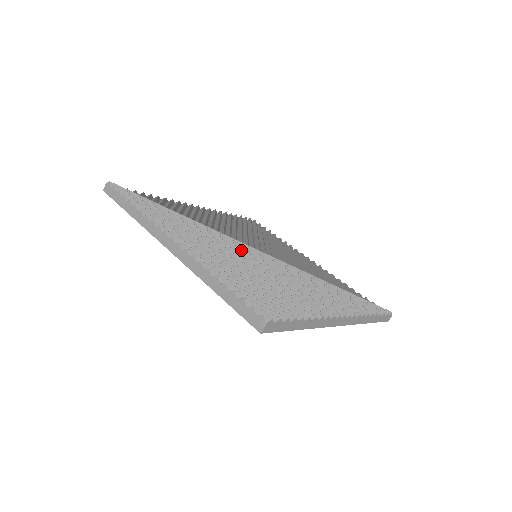
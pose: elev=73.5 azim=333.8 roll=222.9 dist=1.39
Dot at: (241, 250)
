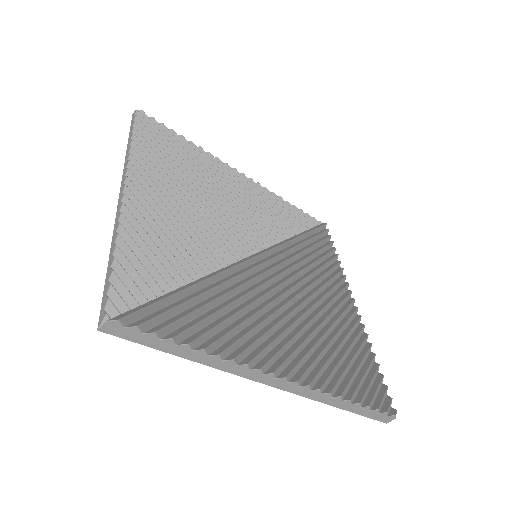
Dot at: (276, 287)
